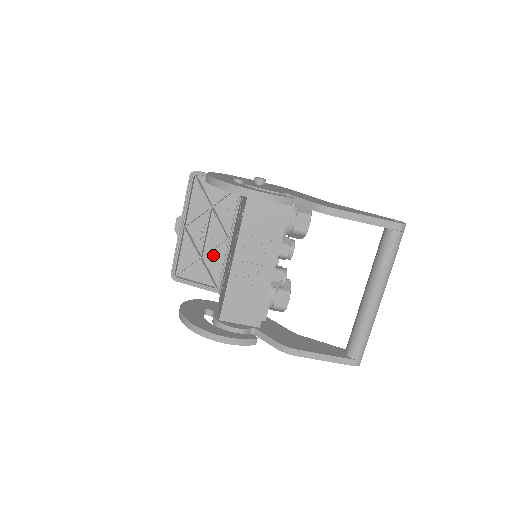
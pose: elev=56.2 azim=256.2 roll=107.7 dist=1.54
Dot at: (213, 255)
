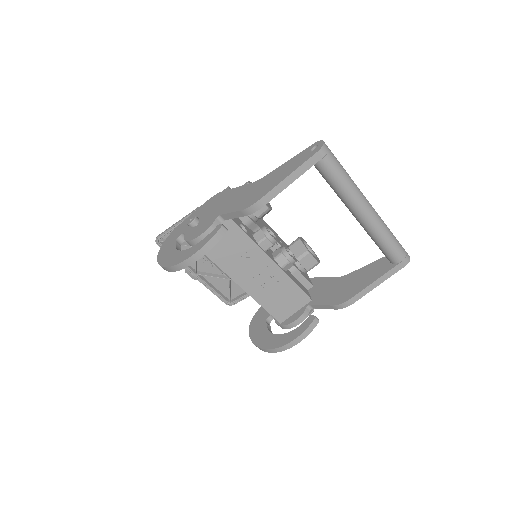
Dot at: occluded
